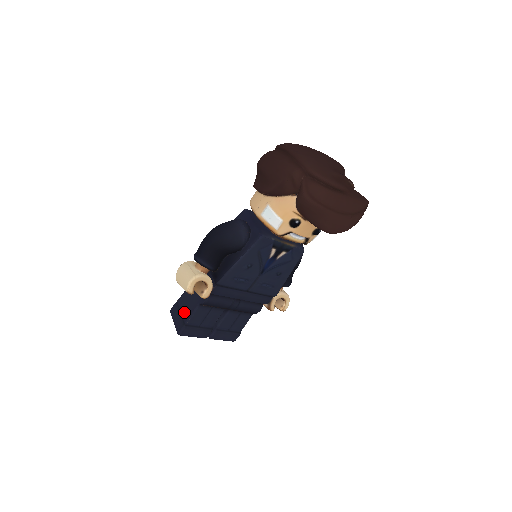
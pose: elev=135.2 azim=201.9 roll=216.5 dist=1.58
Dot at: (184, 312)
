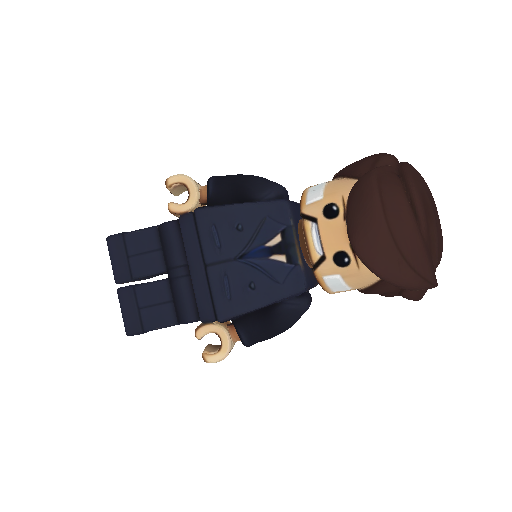
Dot at: occluded
